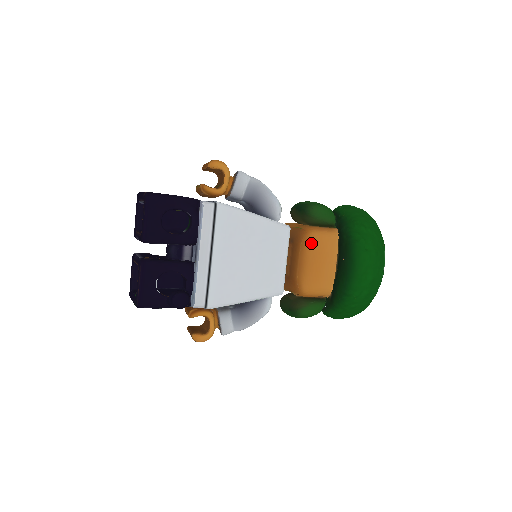
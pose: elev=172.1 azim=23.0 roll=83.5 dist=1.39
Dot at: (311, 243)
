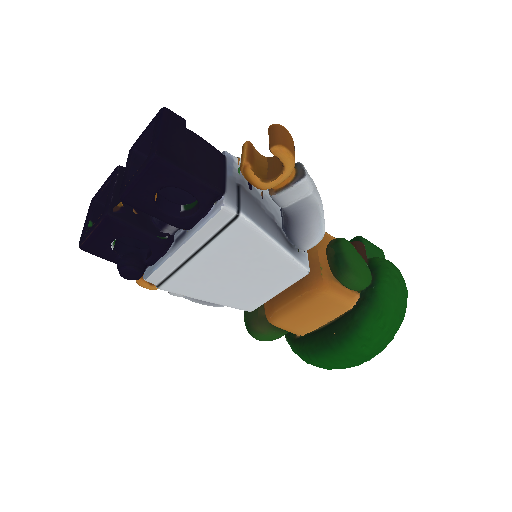
Dot at: (317, 299)
